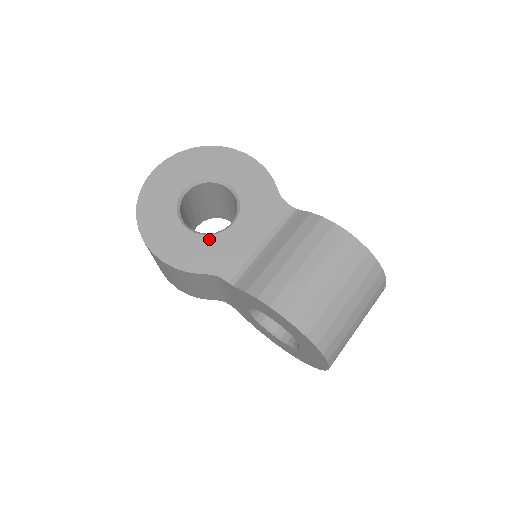
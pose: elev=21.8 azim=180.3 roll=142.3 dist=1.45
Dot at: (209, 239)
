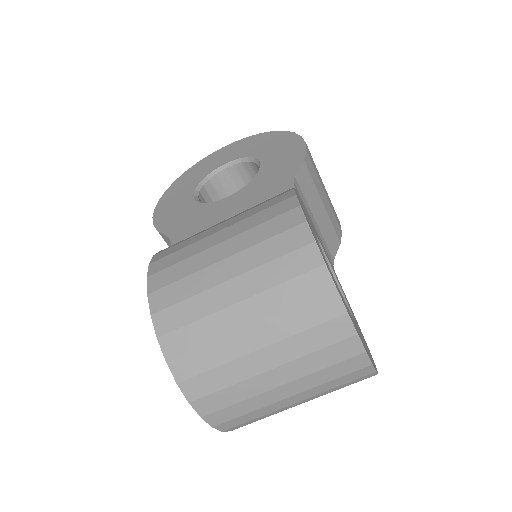
Dot at: (198, 206)
